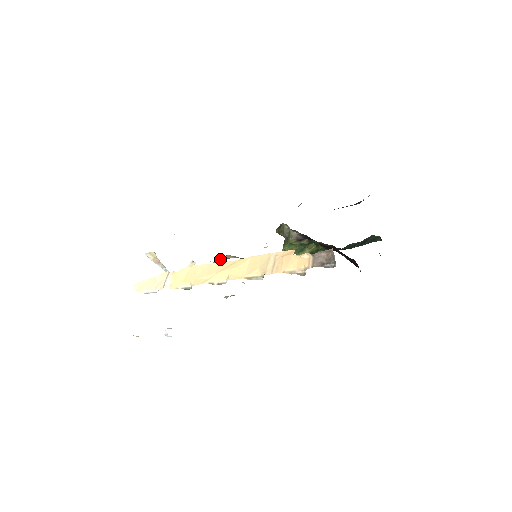
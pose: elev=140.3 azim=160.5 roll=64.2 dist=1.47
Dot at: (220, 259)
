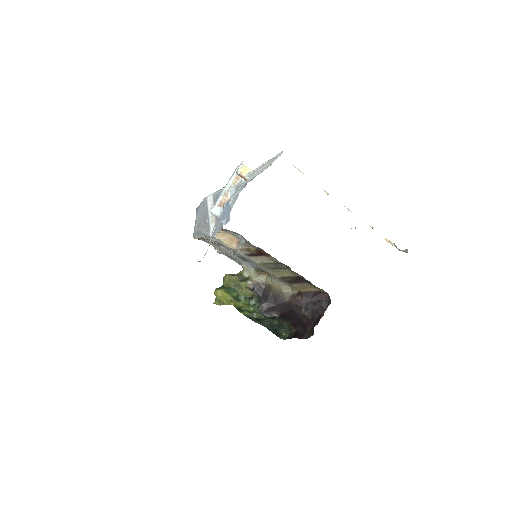
Dot at: (223, 235)
